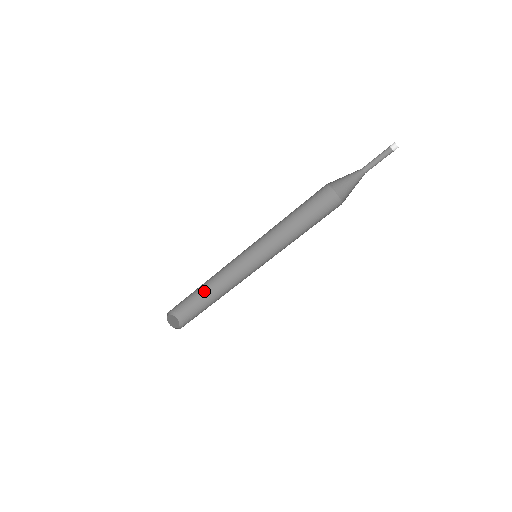
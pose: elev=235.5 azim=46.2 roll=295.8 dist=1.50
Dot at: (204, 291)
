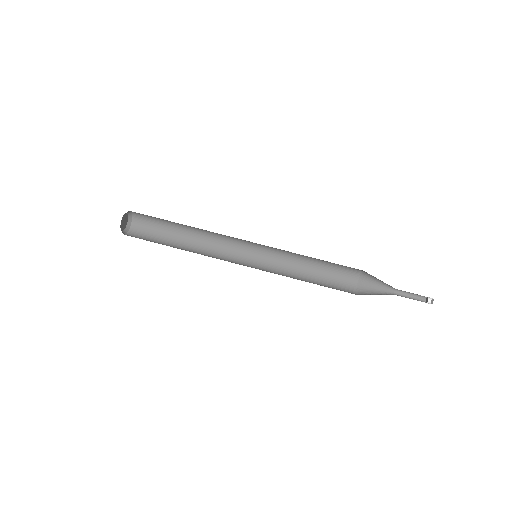
Dot at: (173, 245)
